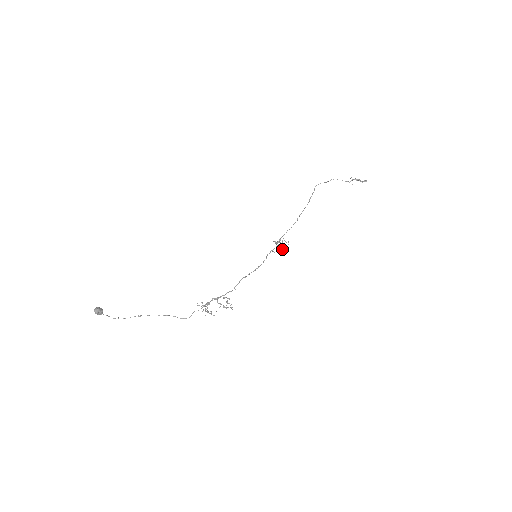
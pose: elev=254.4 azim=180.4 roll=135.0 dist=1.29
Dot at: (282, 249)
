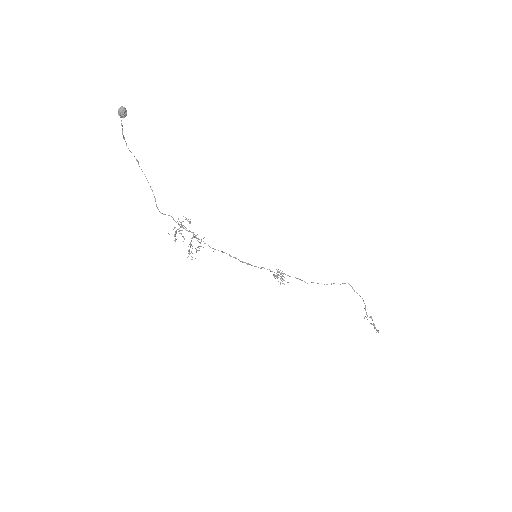
Dot at: occluded
